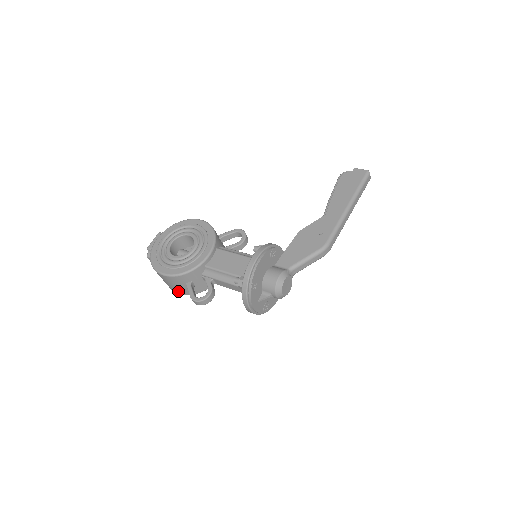
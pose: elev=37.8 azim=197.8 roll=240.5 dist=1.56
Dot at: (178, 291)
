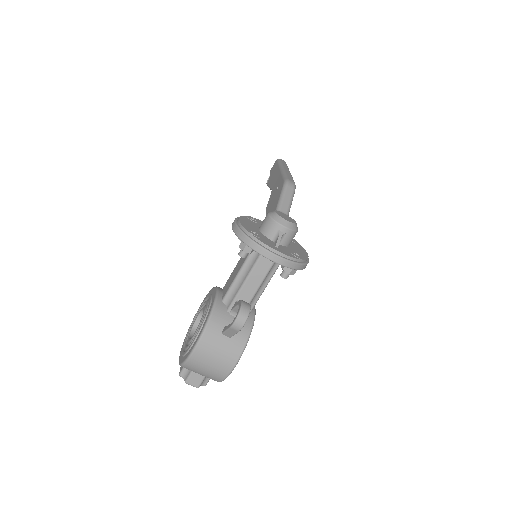
Dot at: (229, 360)
